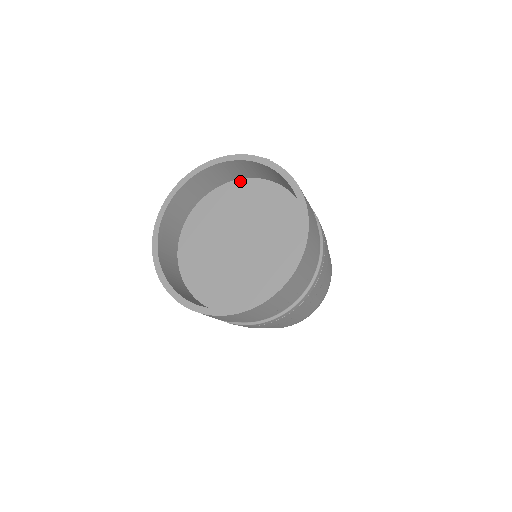
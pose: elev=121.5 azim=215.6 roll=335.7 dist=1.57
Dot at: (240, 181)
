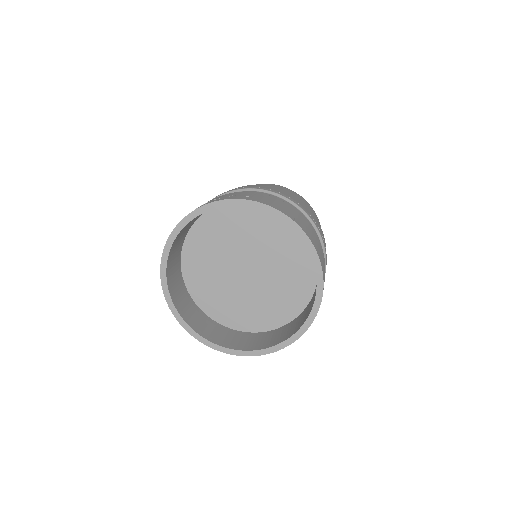
Dot at: occluded
